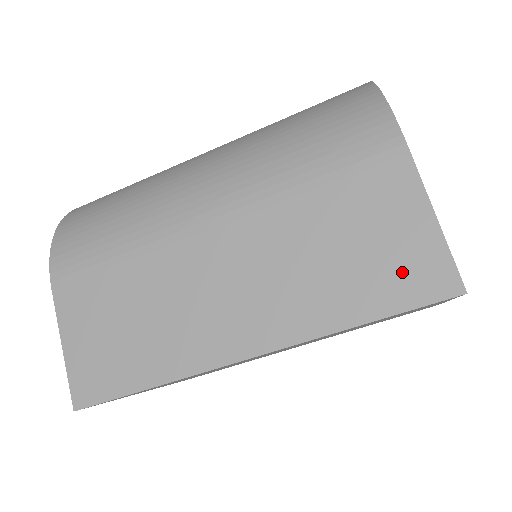
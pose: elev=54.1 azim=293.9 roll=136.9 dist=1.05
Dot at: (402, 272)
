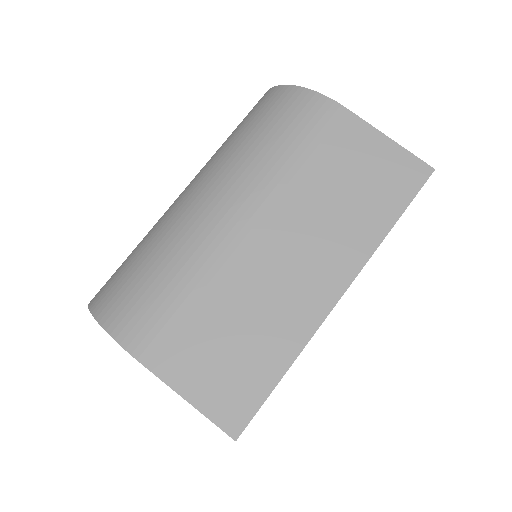
Dot at: (393, 180)
